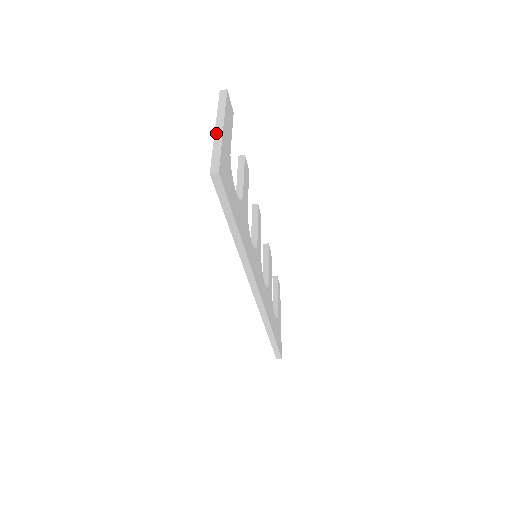
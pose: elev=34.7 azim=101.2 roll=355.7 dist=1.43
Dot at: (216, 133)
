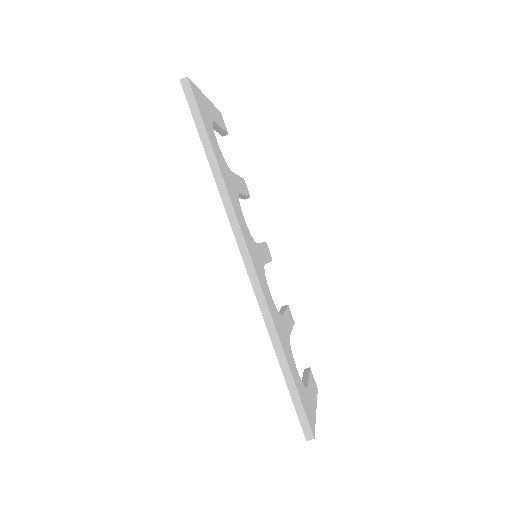
Dot at: occluded
